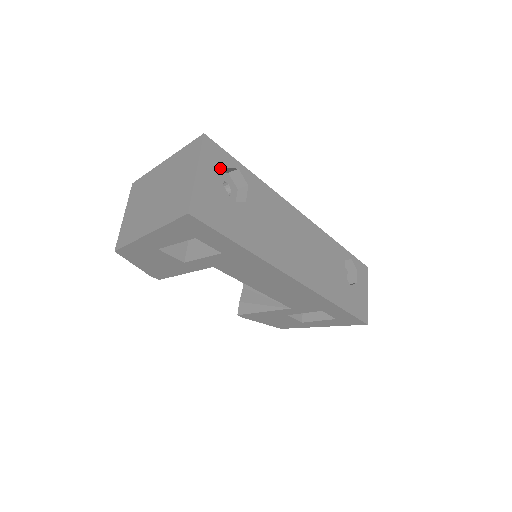
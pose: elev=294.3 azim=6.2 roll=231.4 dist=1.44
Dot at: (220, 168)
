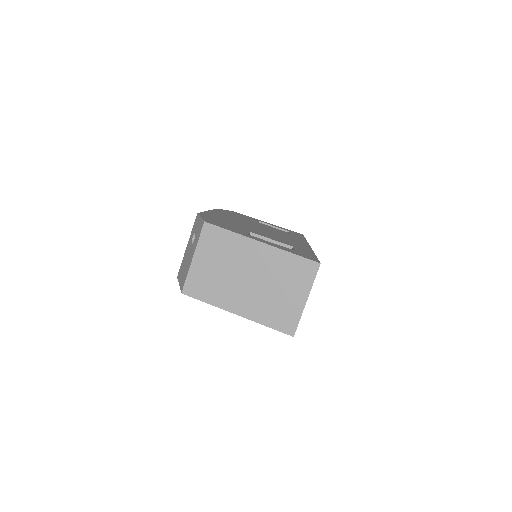
Dot at: occluded
